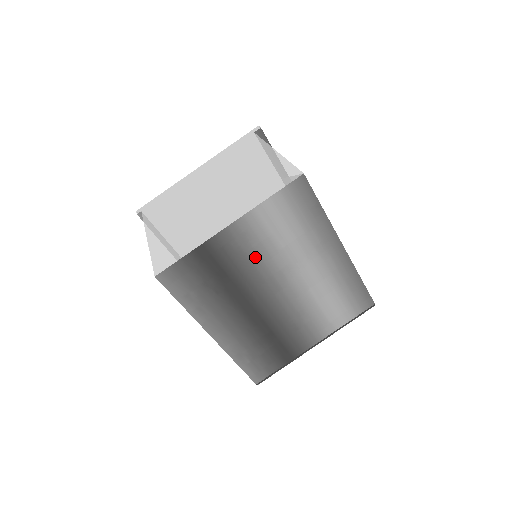
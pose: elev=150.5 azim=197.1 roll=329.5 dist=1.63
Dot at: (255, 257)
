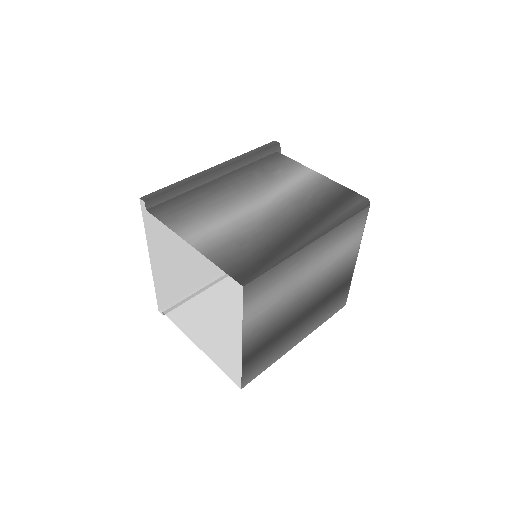
Dot at: (273, 320)
